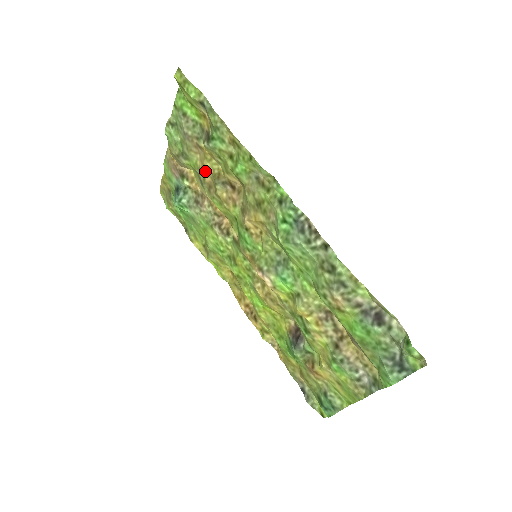
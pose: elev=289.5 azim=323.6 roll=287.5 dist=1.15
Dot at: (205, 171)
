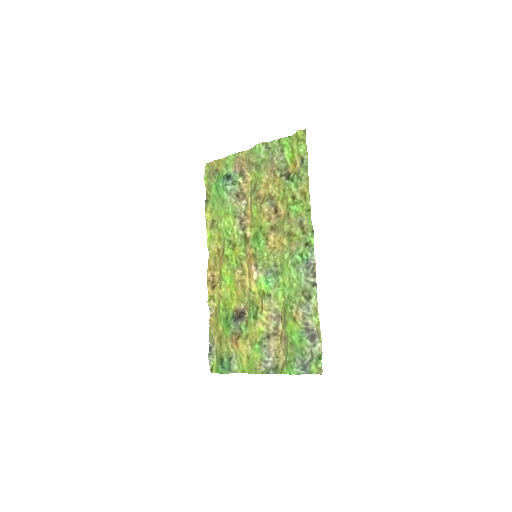
Dot at: (265, 187)
